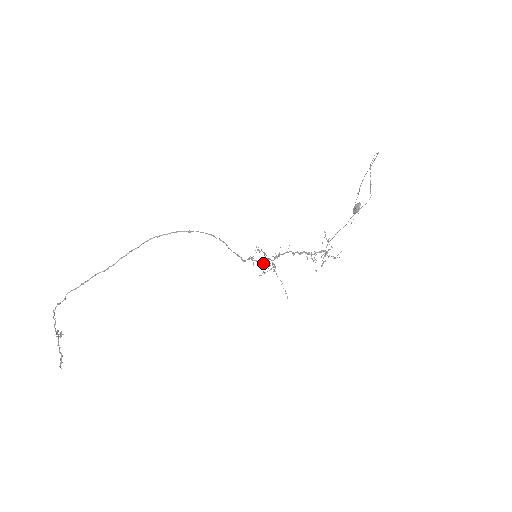
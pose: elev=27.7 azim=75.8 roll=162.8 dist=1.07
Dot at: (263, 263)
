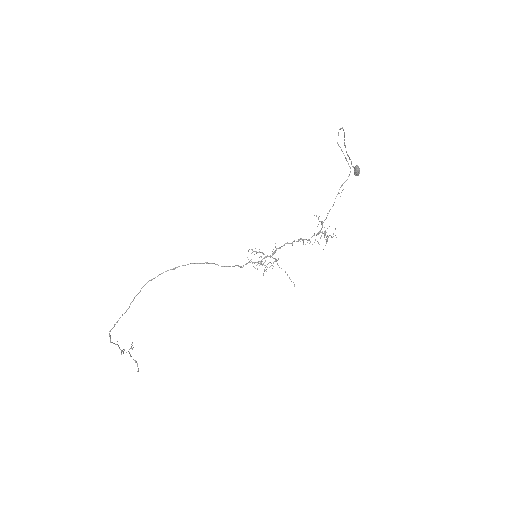
Dot at: occluded
